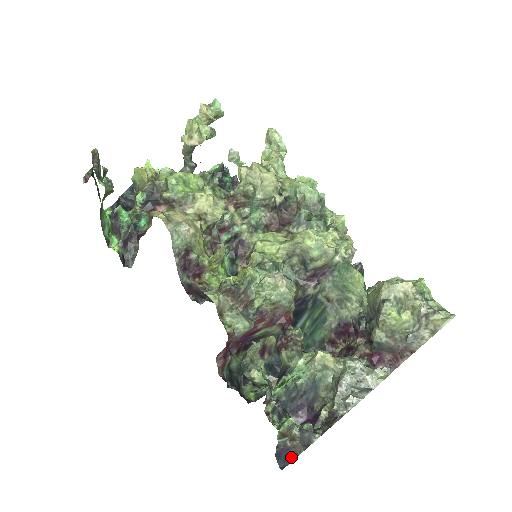
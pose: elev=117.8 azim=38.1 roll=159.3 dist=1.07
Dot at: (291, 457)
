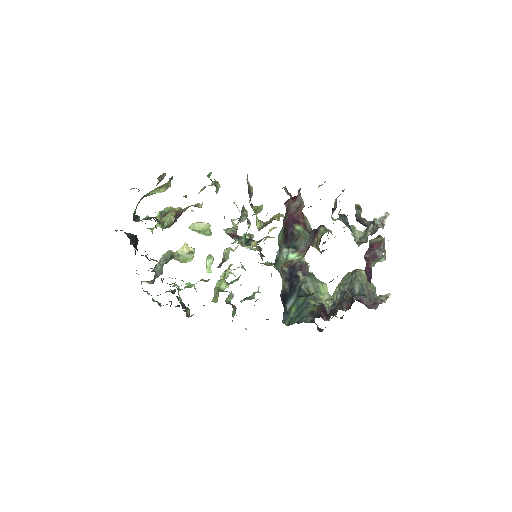
Dot at: (366, 225)
